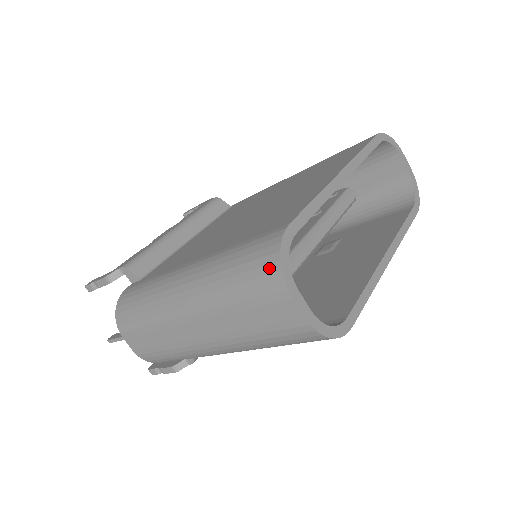
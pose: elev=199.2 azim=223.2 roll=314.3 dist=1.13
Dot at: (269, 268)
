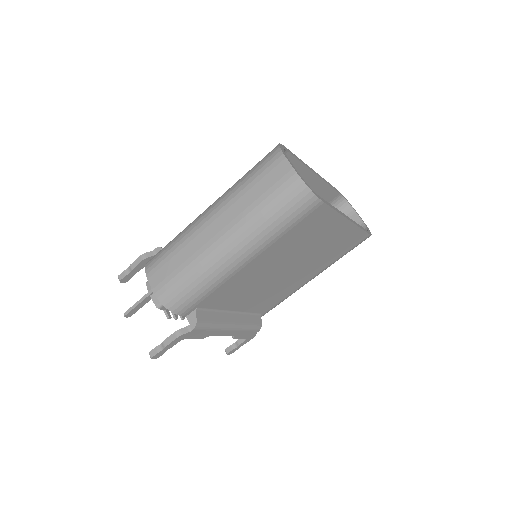
Dot at: (272, 152)
